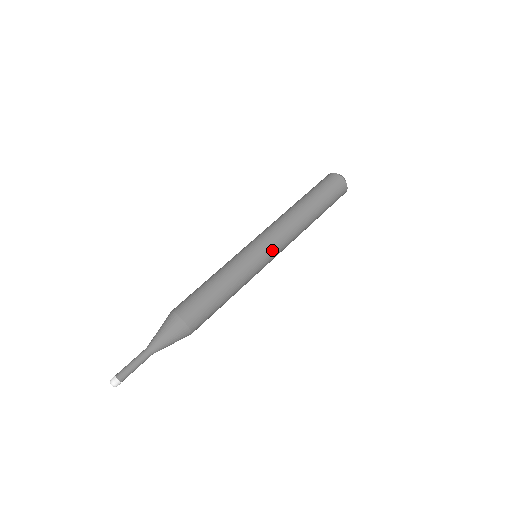
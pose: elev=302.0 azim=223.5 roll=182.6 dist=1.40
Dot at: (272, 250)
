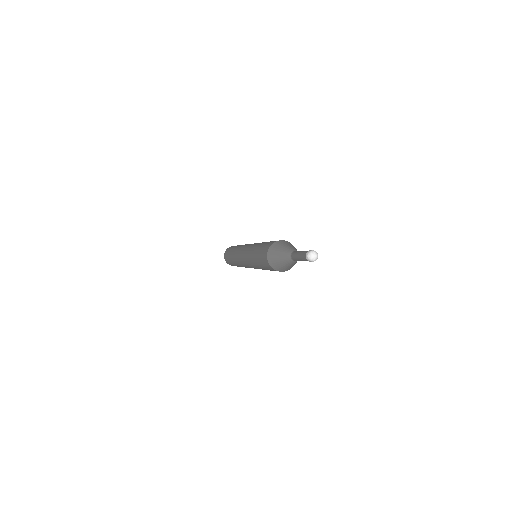
Dot at: occluded
